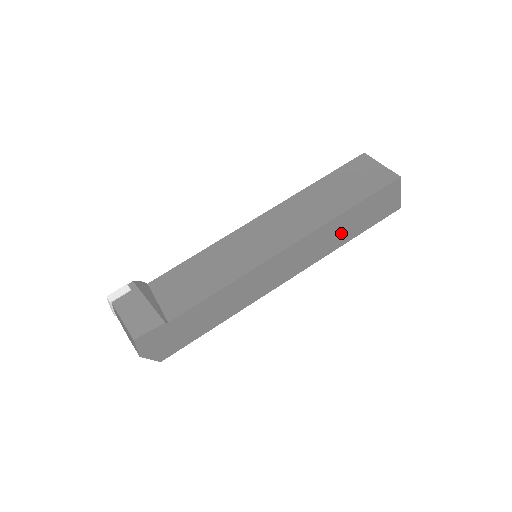
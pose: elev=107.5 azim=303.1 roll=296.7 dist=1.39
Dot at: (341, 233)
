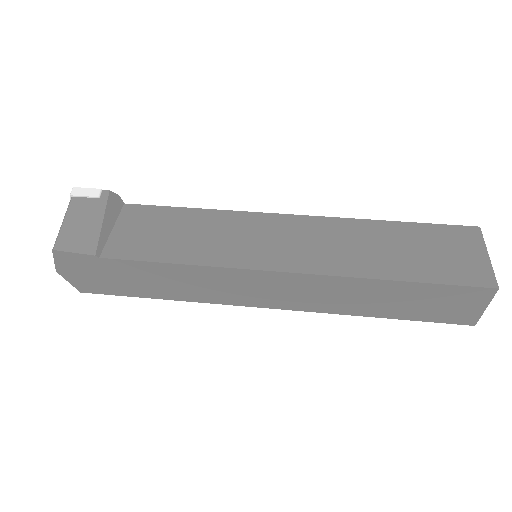
Dot at: (370, 301)
